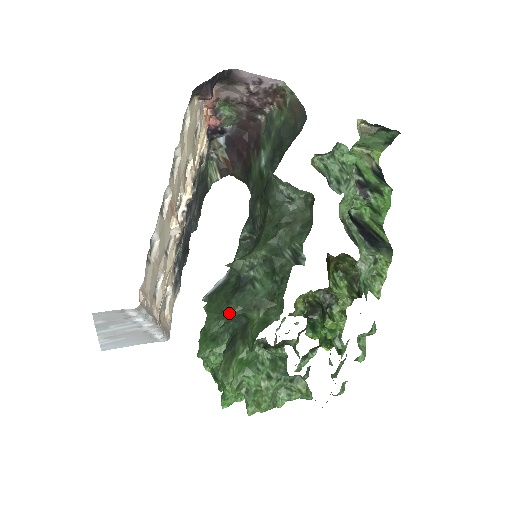
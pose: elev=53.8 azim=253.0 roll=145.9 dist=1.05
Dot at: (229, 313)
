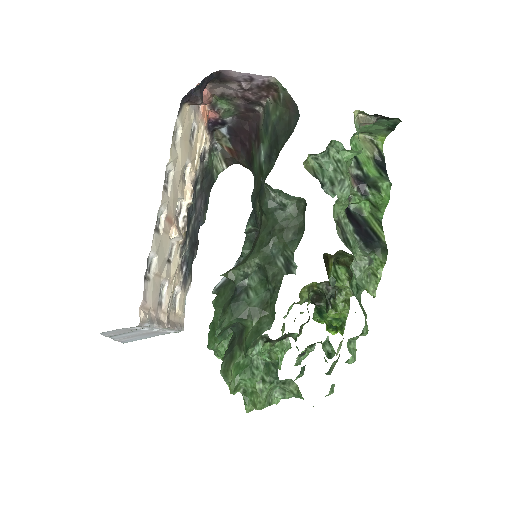
Dot at: (225, 322)
